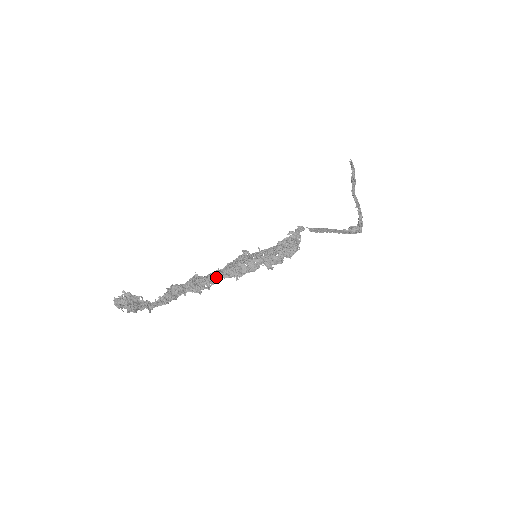
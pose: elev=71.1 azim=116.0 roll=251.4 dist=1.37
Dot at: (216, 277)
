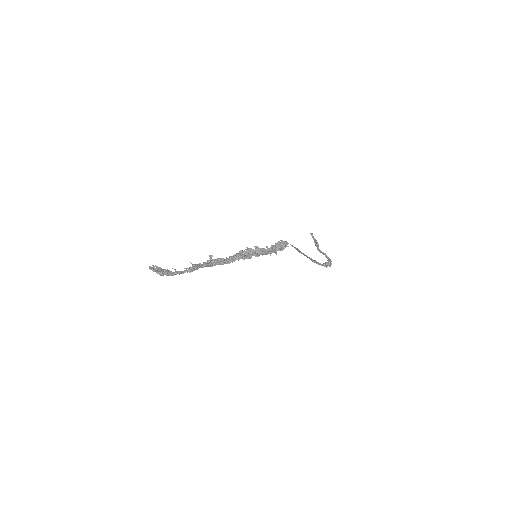
Dot at: (228, 260)
